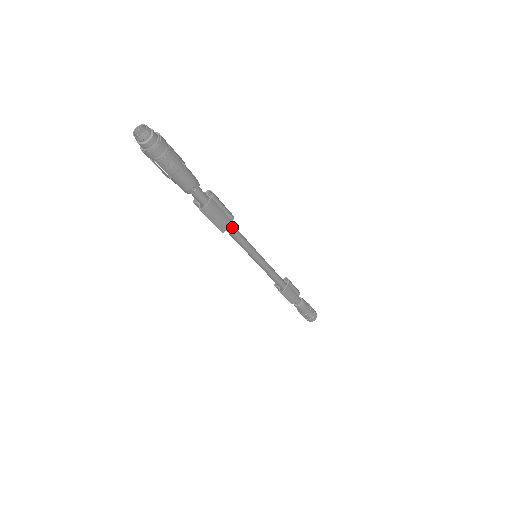
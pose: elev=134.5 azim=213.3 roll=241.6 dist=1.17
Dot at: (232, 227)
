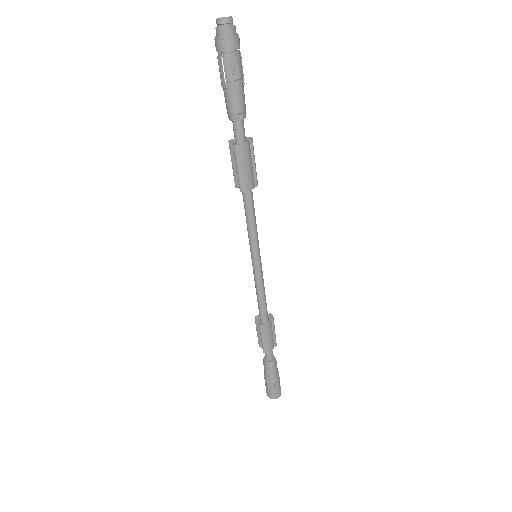
Dot at: (251, 195)
